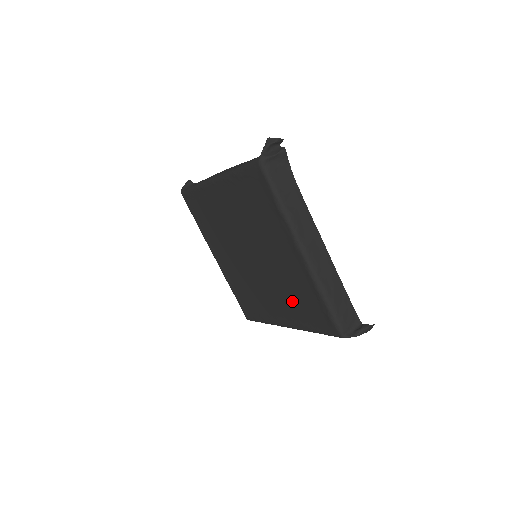
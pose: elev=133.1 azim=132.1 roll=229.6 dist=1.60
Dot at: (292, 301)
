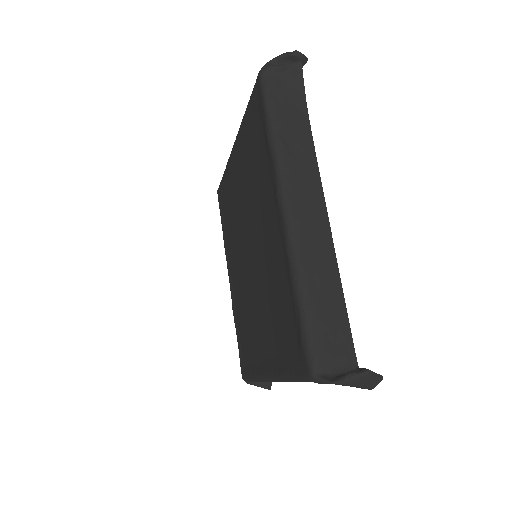
Dot at: (273, 320)
